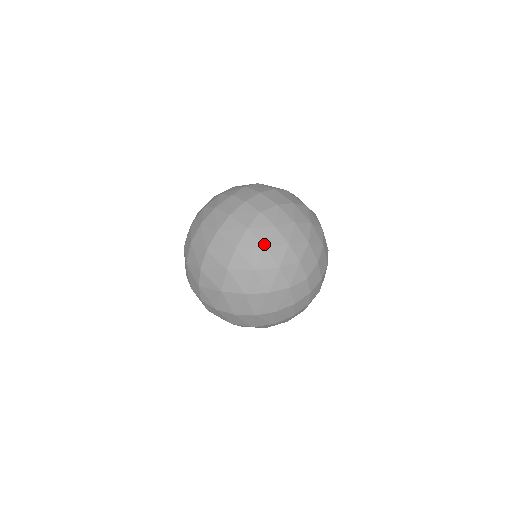
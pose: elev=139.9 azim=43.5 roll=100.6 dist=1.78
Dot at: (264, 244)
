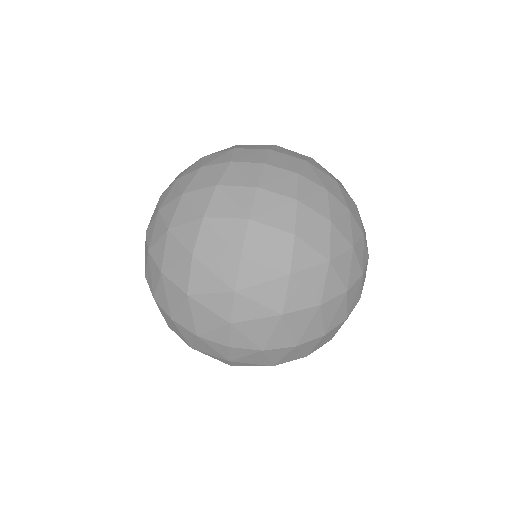
Dot at: (328, 218)
